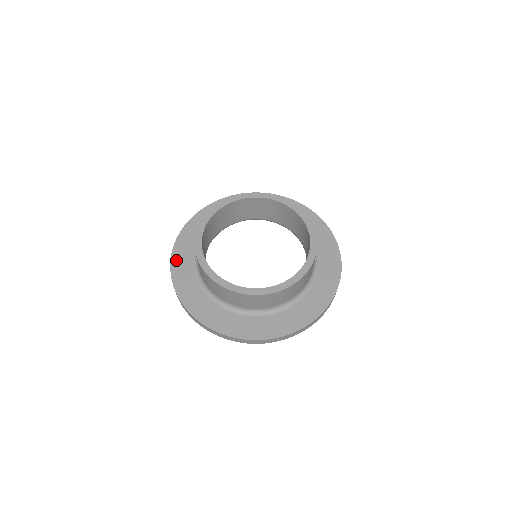
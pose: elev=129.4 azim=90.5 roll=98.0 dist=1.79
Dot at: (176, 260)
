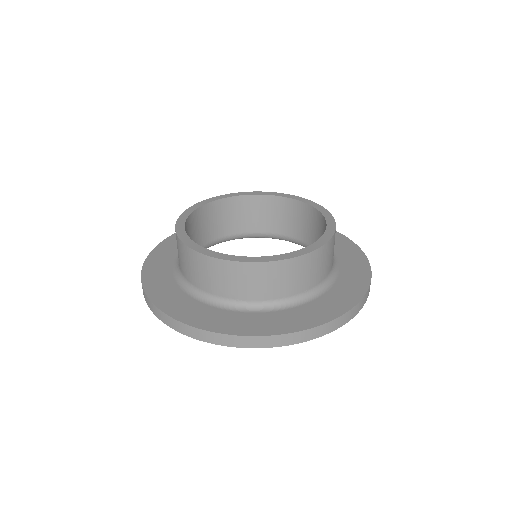
Dot at: (151, 263)
